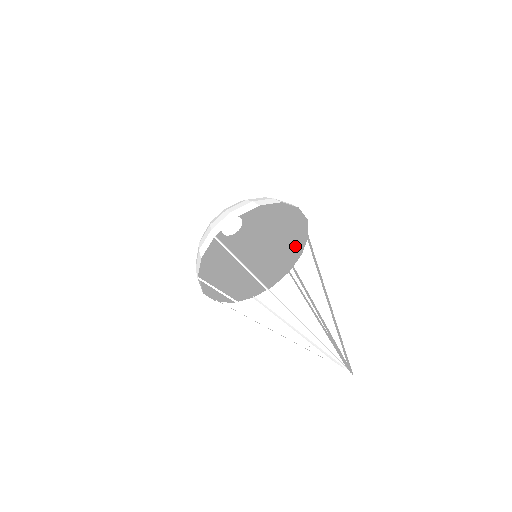
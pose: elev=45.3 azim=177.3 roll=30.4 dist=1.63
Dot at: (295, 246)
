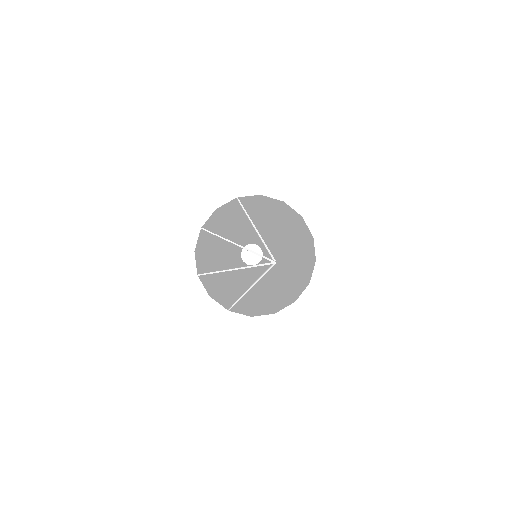
Dot at: (293, 296)
